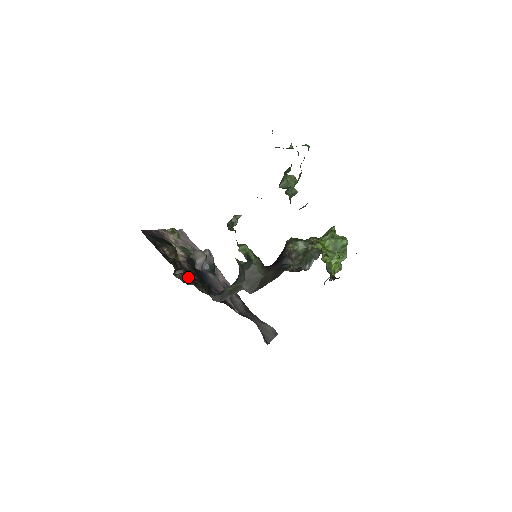
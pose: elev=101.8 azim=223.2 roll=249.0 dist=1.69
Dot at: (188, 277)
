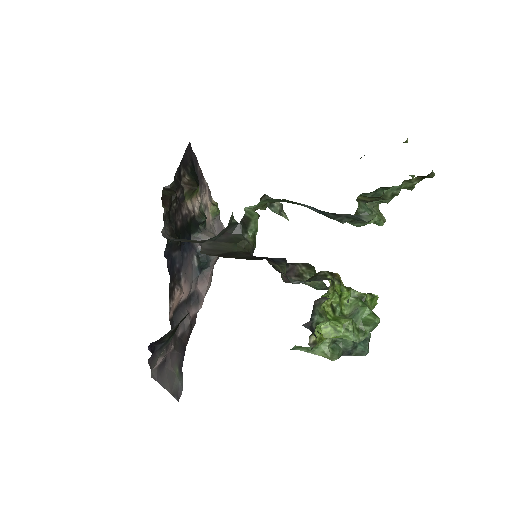
Dot at: (172, 207)
